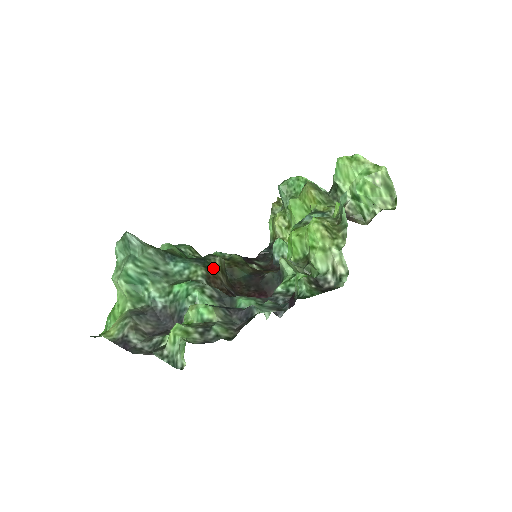
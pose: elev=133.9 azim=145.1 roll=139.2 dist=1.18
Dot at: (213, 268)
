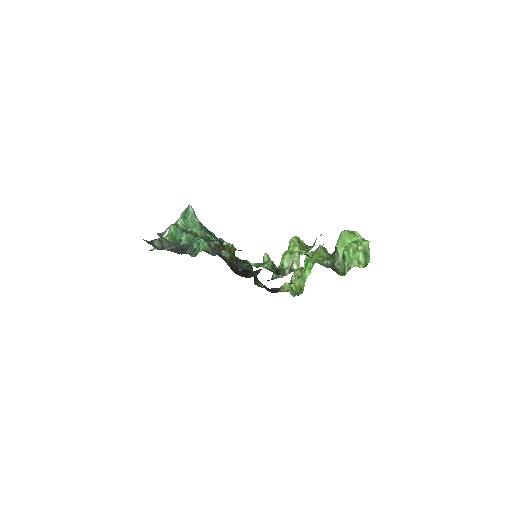
Dot at: (225, 246)
